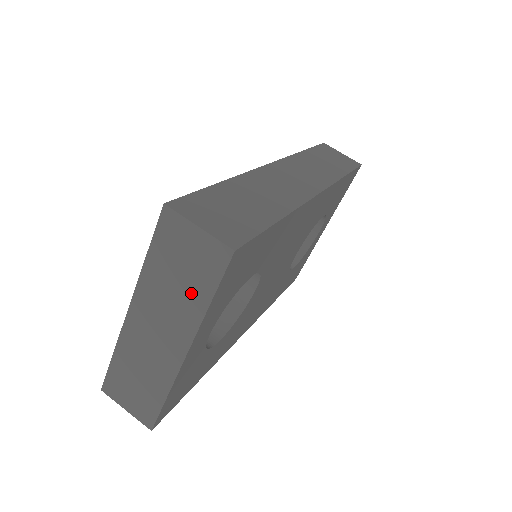
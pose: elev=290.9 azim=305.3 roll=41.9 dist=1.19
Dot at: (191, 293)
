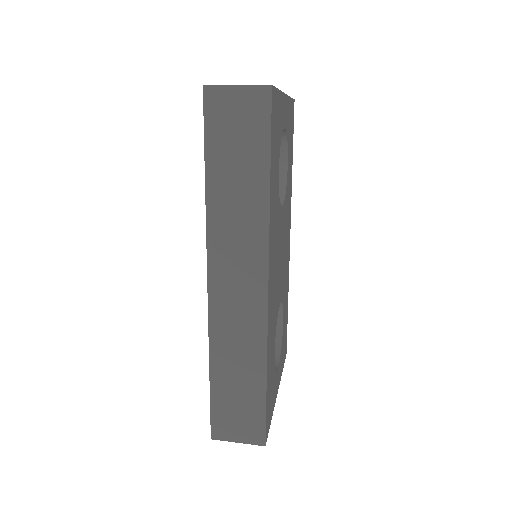
Dot at: occluded
